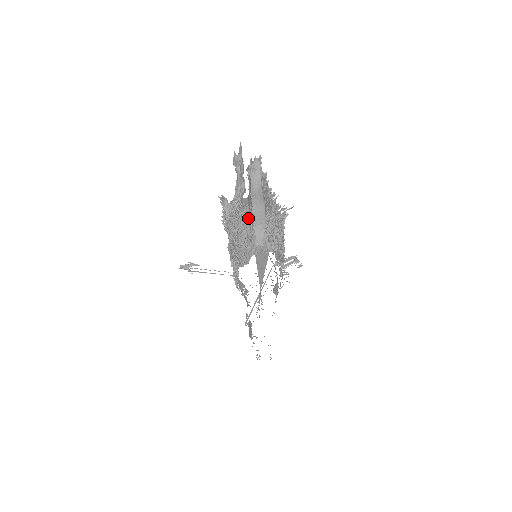
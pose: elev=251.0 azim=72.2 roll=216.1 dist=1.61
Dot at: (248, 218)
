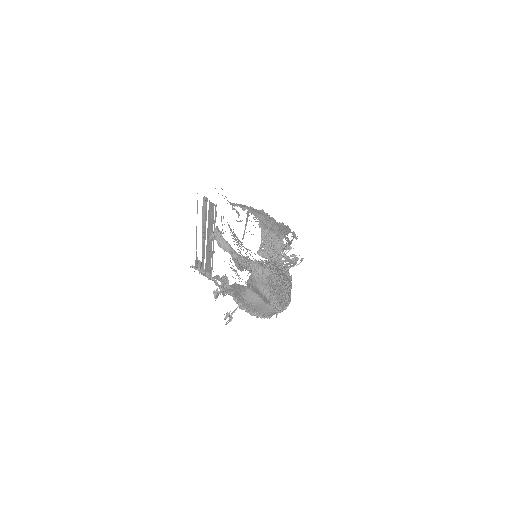
Dot at: (257, 312)
